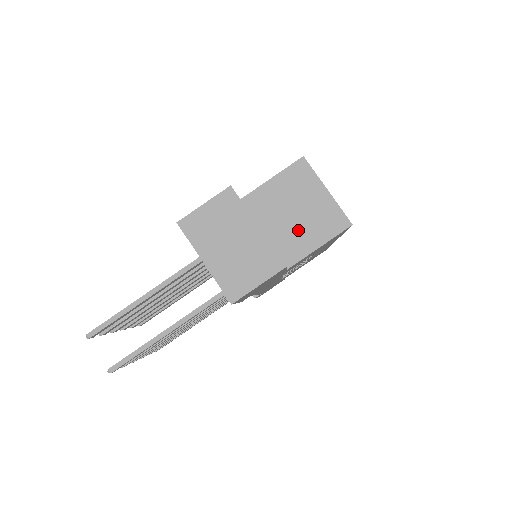
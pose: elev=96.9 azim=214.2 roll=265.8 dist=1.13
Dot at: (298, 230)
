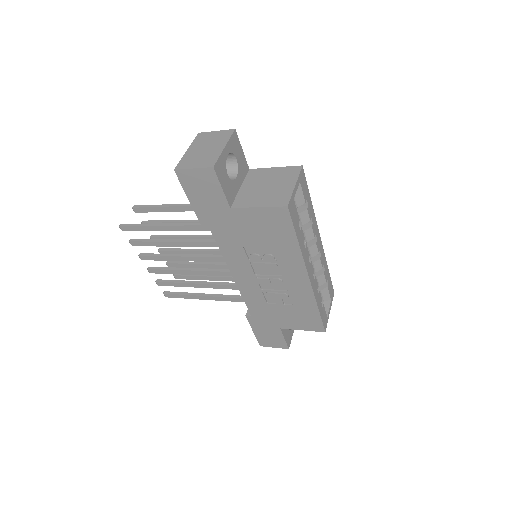
Dot at: (259, 194)
